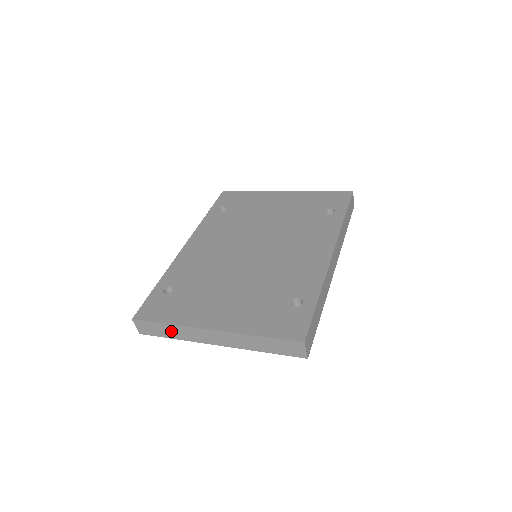
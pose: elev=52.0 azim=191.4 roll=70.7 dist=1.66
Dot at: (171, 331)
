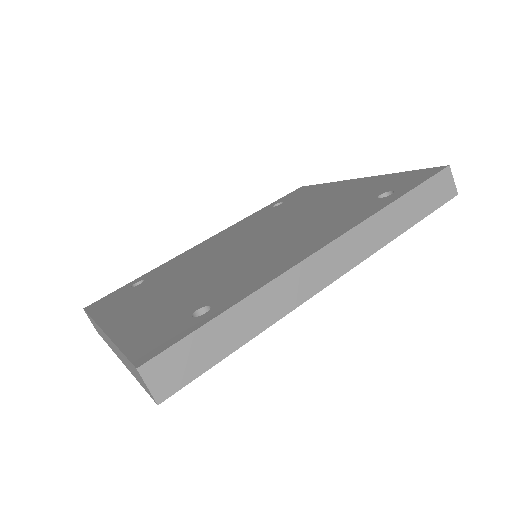
Dot at: (98, 329)
